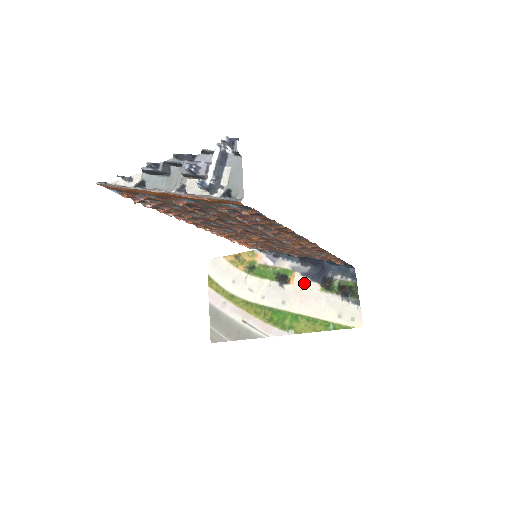
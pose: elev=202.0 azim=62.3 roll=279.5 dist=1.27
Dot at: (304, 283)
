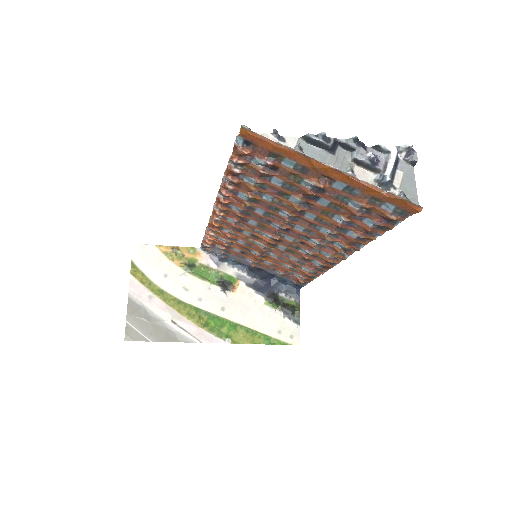
Dot at: (248, 294)
